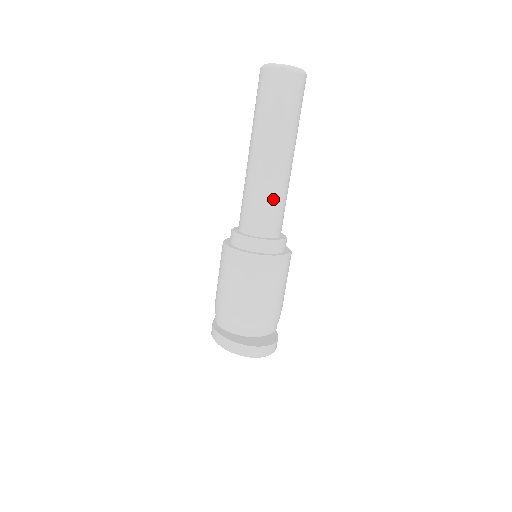
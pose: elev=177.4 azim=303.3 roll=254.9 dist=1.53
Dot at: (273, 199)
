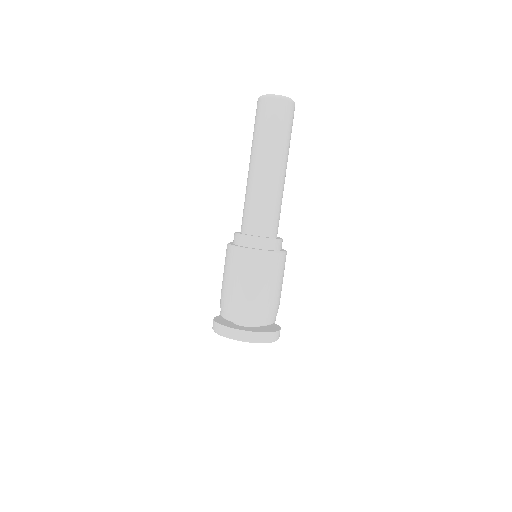
Dot at: (280, 205)
